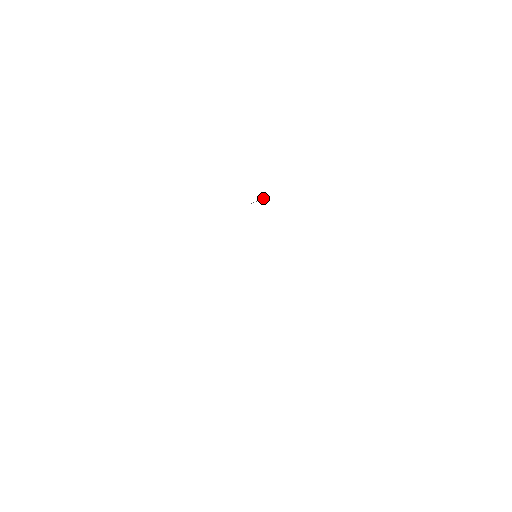
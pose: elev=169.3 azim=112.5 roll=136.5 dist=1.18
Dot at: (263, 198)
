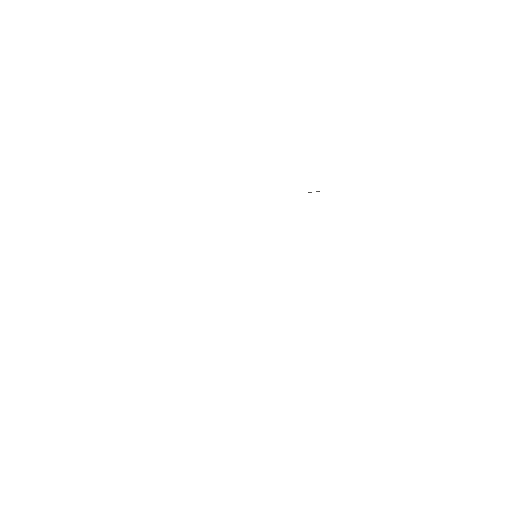
Dot at: occluded
